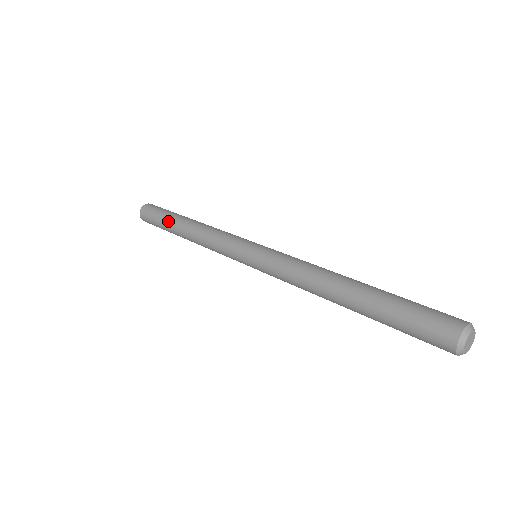
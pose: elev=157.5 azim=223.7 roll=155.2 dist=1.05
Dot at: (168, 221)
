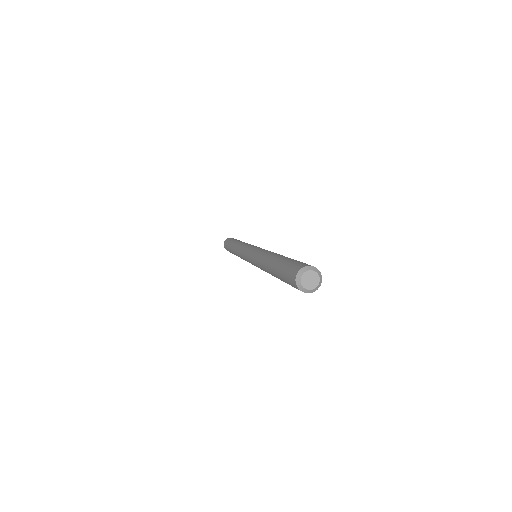
Dot at: (230, 243)
